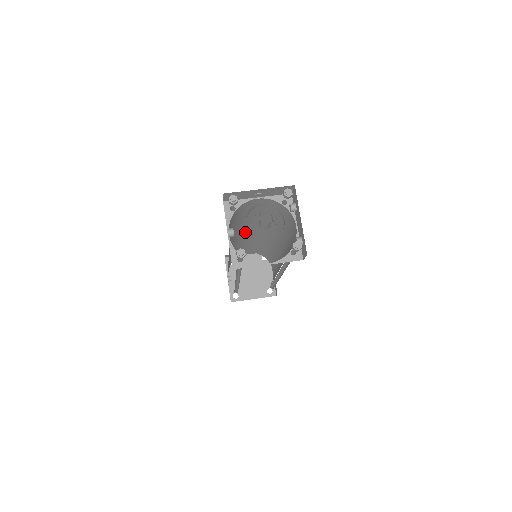
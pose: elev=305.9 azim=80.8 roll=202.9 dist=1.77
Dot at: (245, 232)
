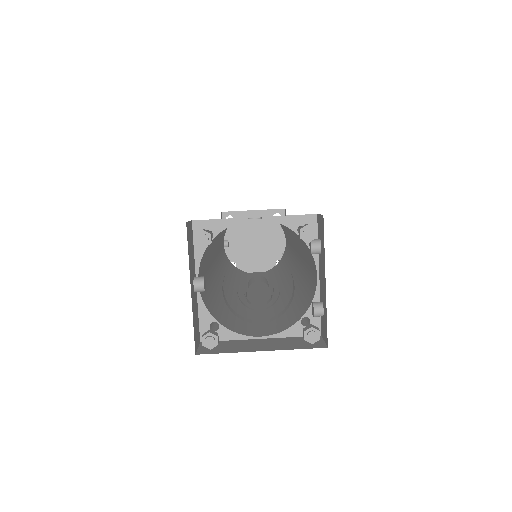
Dot at: occluded
